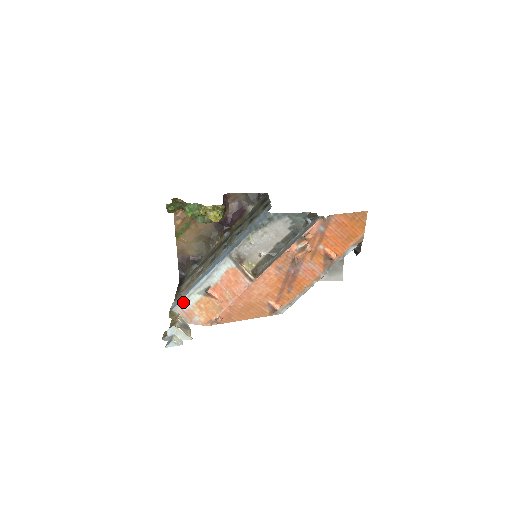
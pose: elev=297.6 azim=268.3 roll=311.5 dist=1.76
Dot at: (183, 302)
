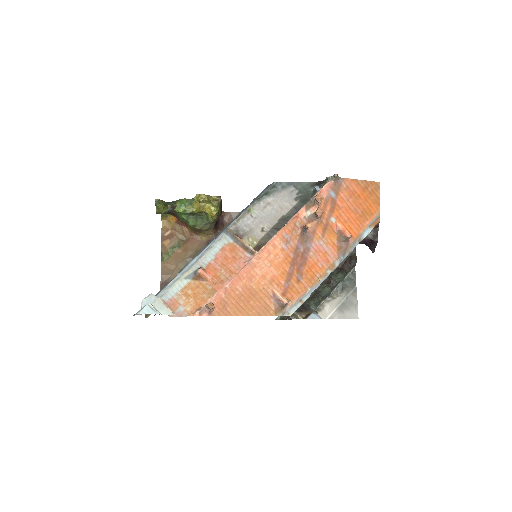
Dot at: (165, 291)
